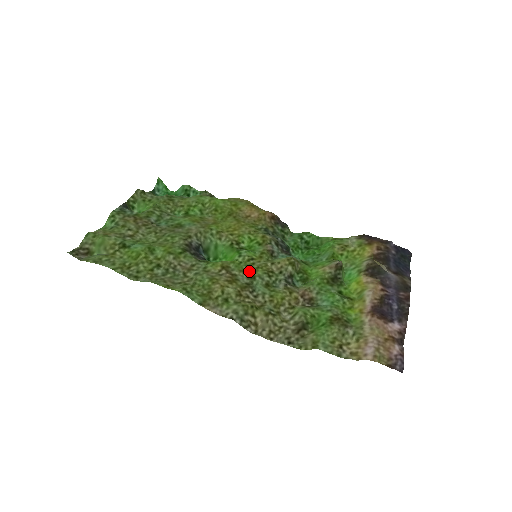
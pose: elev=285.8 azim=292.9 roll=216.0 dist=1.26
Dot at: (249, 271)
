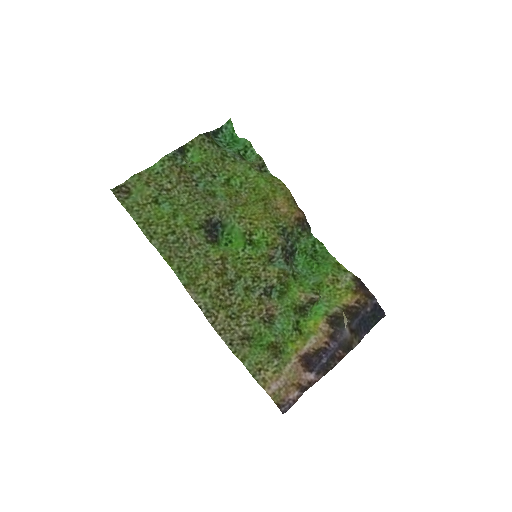
Dot at: (240, 269)
